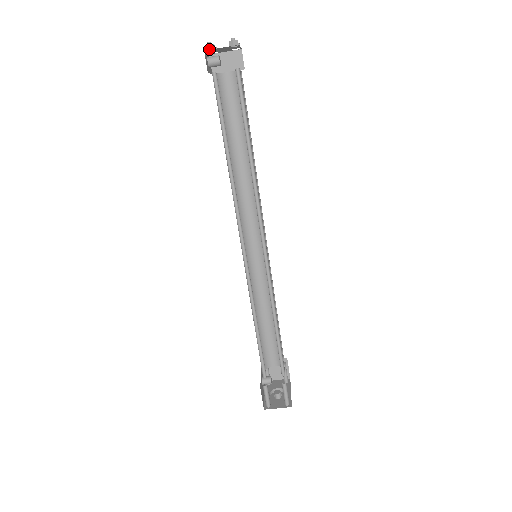
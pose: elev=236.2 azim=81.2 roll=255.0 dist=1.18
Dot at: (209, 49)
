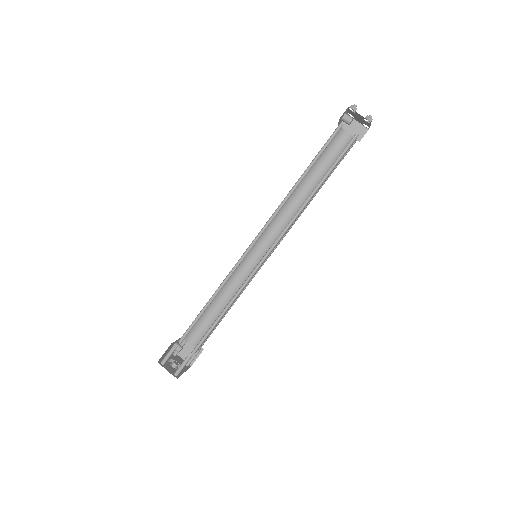
Dot at: (352, 108)
